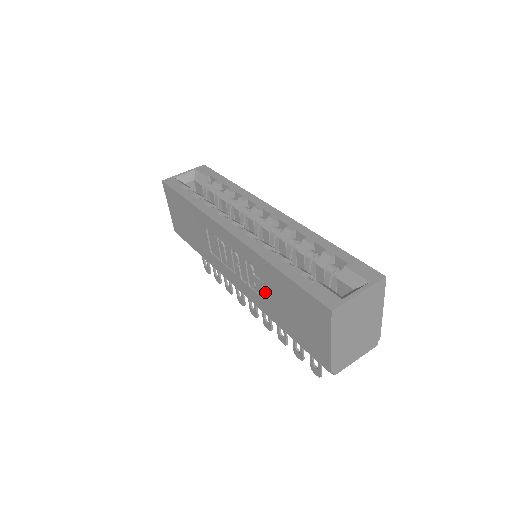
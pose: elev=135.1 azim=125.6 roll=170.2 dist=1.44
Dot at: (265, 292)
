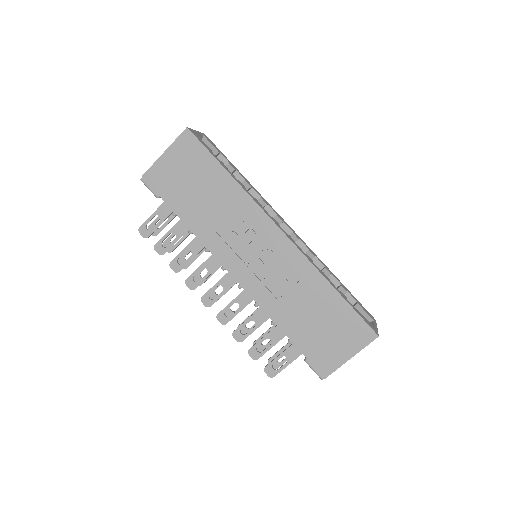
Dot at: (290, 297)
